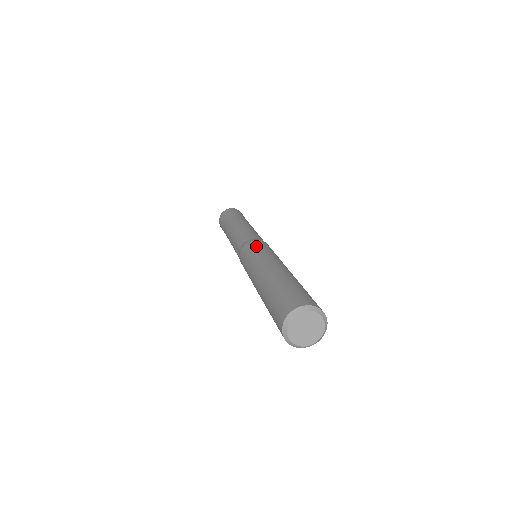
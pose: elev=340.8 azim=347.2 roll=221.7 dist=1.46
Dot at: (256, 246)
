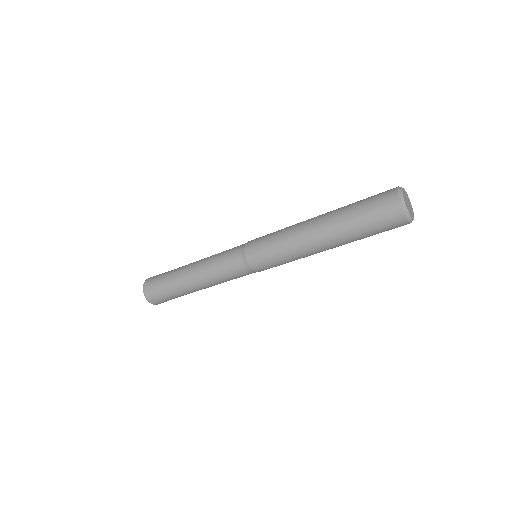
Dot at: occluded
